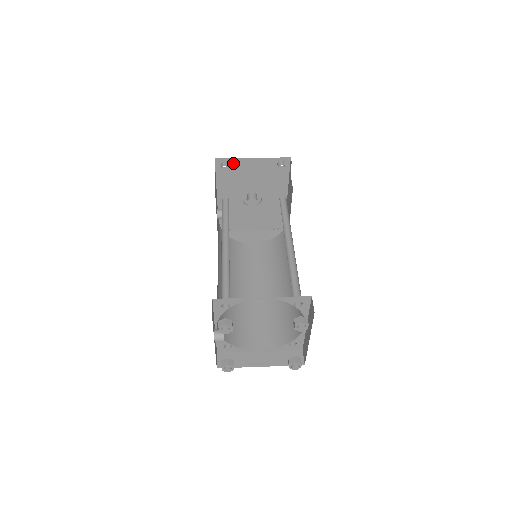
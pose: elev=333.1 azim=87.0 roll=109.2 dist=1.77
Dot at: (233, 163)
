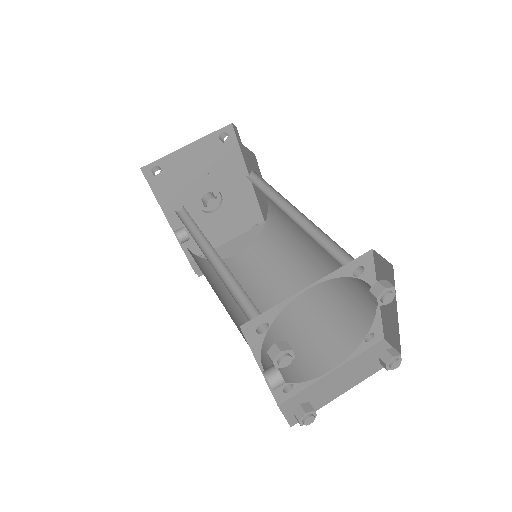
Dot at: (166, 164)
